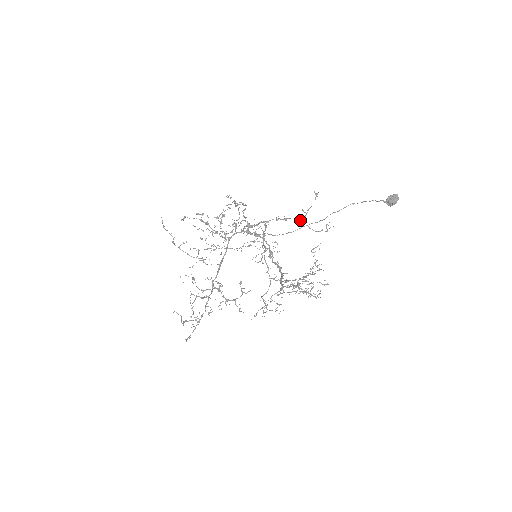
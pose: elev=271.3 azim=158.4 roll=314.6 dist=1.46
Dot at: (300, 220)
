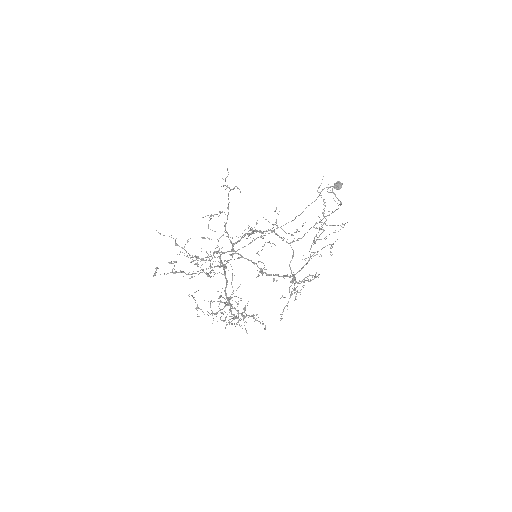
Dot at: (274, 229)
